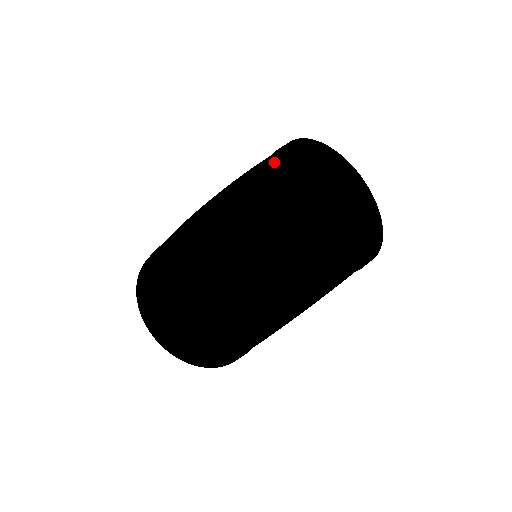
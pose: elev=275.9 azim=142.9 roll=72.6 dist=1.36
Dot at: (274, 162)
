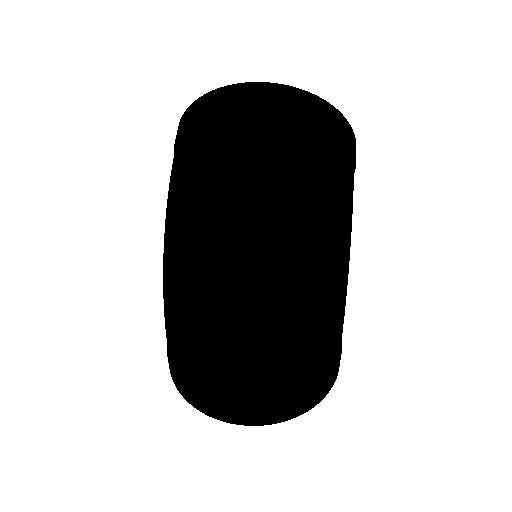
Dot at: (180, 156)
